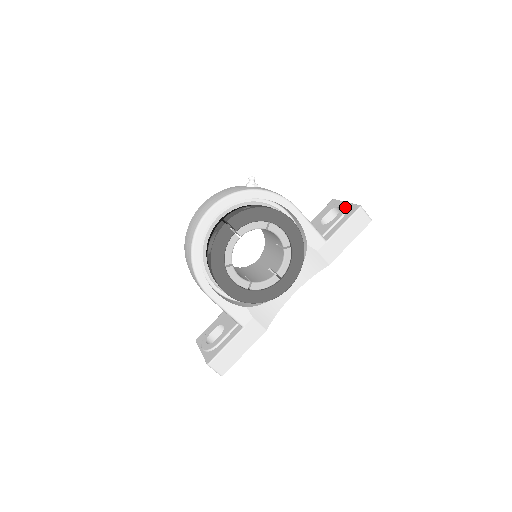
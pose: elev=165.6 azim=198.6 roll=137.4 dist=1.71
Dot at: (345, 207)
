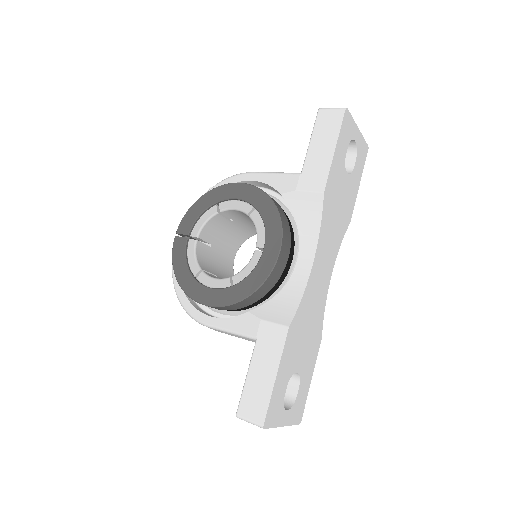
Dot at: occluded
